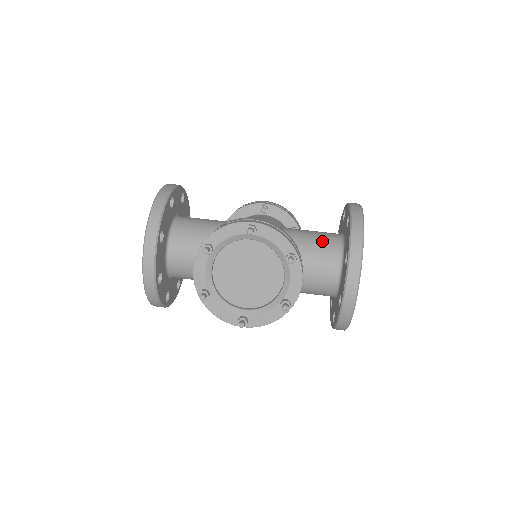
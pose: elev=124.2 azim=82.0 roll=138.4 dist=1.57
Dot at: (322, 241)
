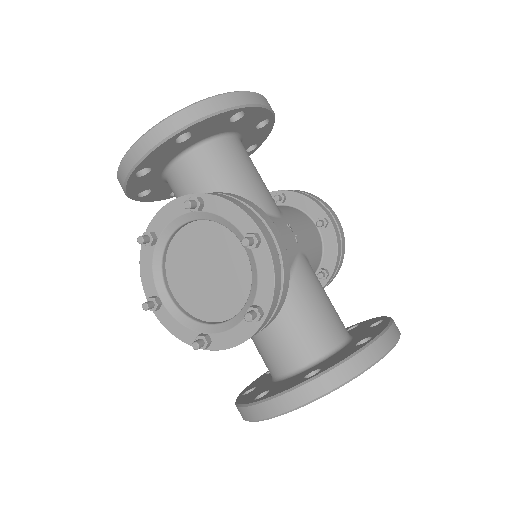
Dot at: (320, 324)
